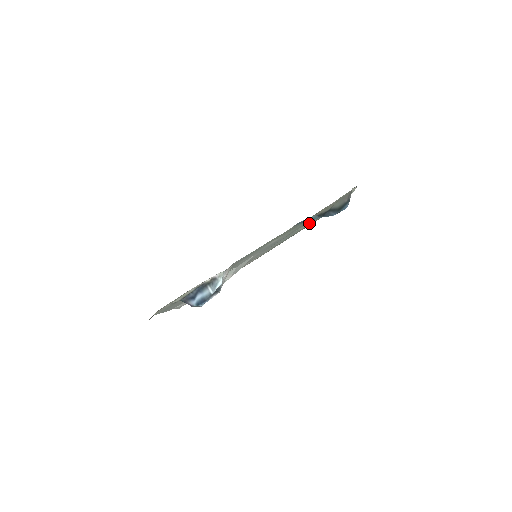
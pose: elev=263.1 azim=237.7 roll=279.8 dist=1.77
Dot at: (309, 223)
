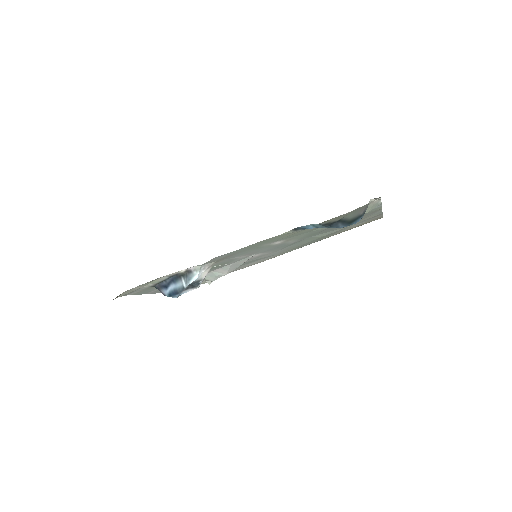
Dot at: (331, 231)
